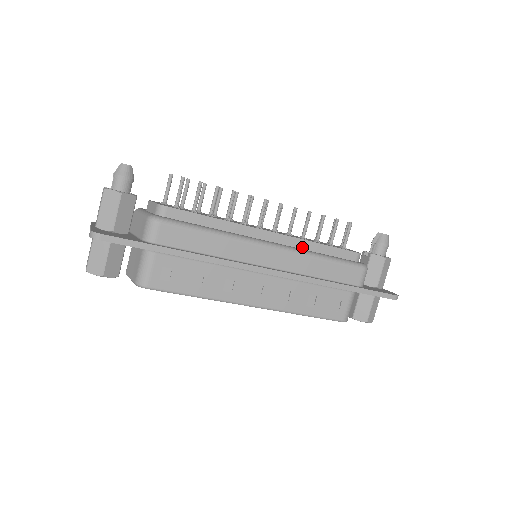
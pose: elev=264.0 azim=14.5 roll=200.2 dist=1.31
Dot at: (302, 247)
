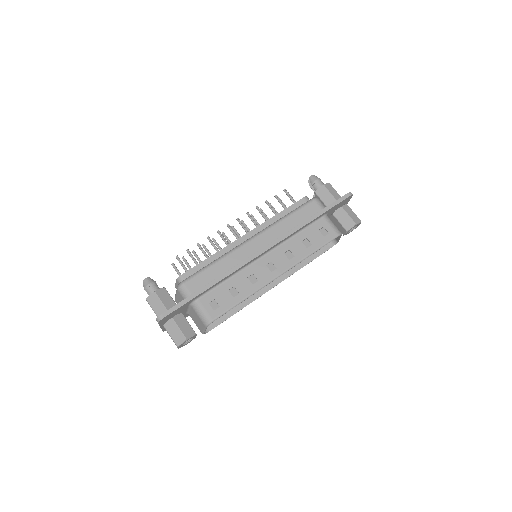
Dot at: occluded
